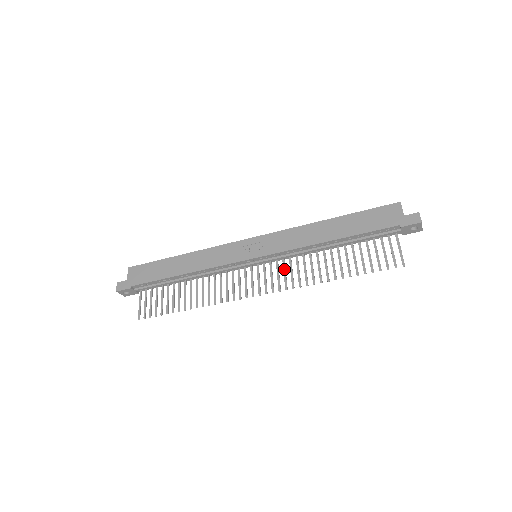
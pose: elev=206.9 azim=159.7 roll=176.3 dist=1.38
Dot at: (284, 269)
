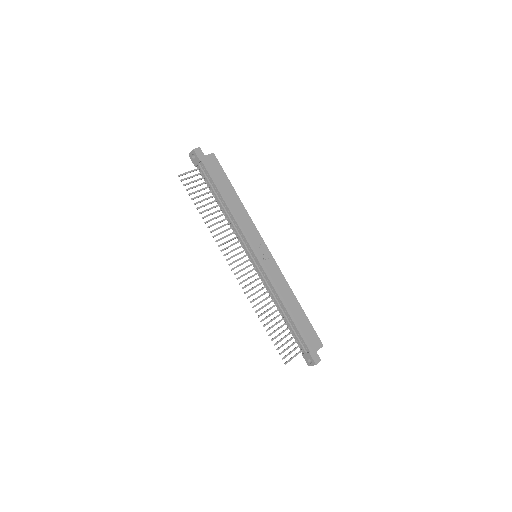
Dot at: occluded
